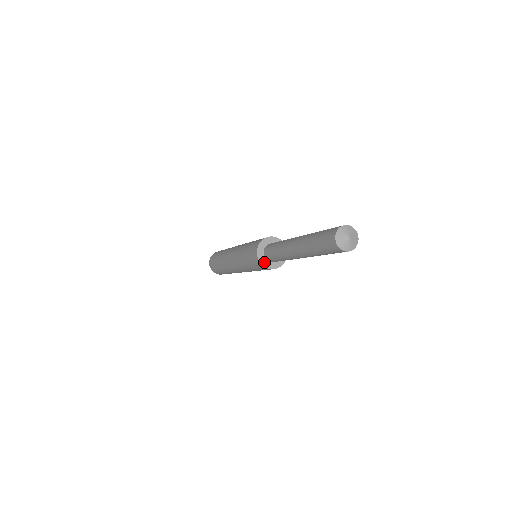
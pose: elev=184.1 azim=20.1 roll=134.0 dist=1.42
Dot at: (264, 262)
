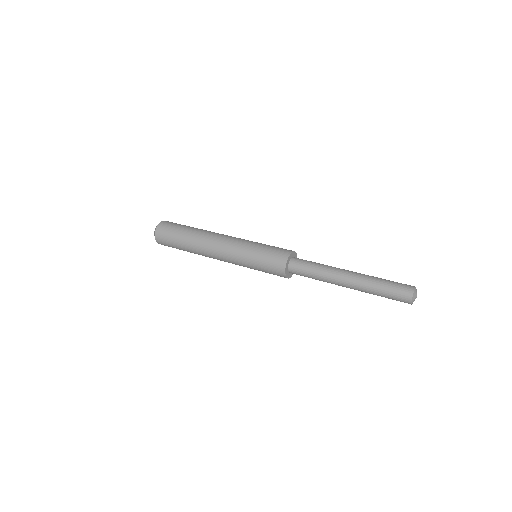
Dot at: (291, 275)
